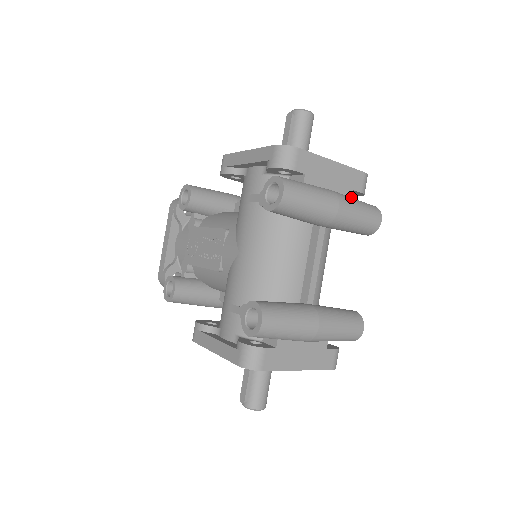
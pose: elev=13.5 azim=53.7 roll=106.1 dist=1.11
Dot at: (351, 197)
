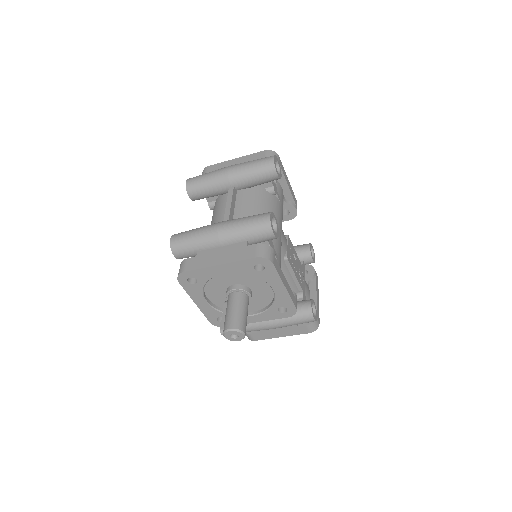
Dot at: occluded
